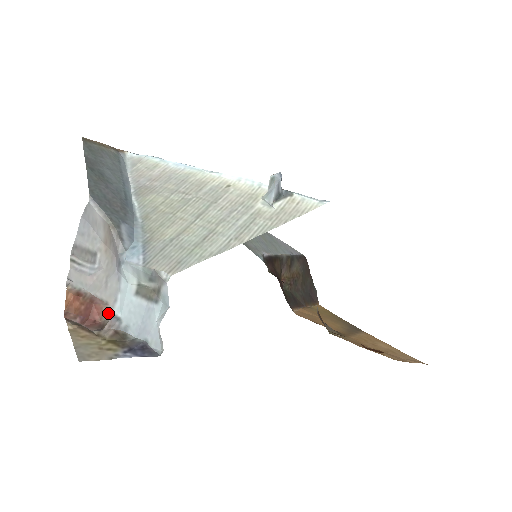
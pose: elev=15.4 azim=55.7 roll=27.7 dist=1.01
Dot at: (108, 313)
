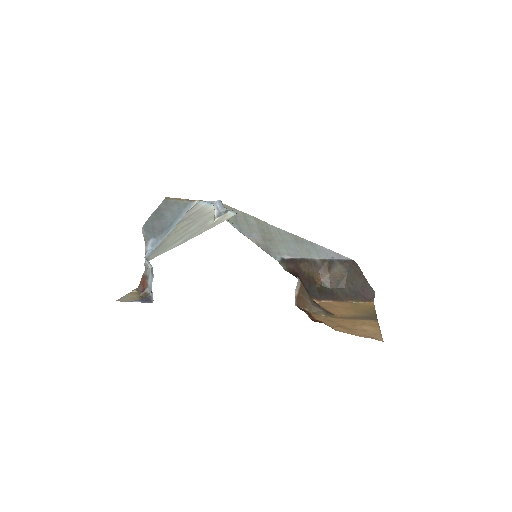
Dot at: (147, 284)
